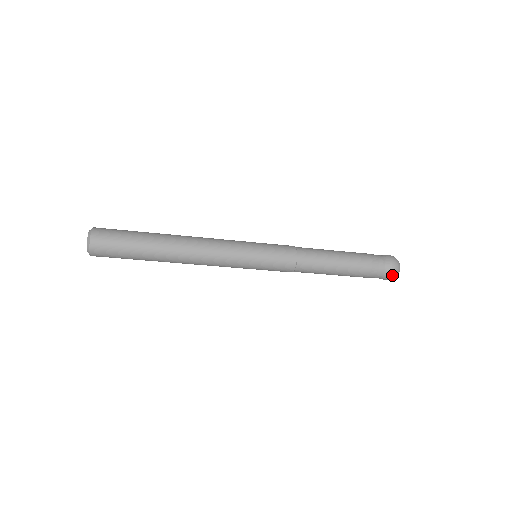
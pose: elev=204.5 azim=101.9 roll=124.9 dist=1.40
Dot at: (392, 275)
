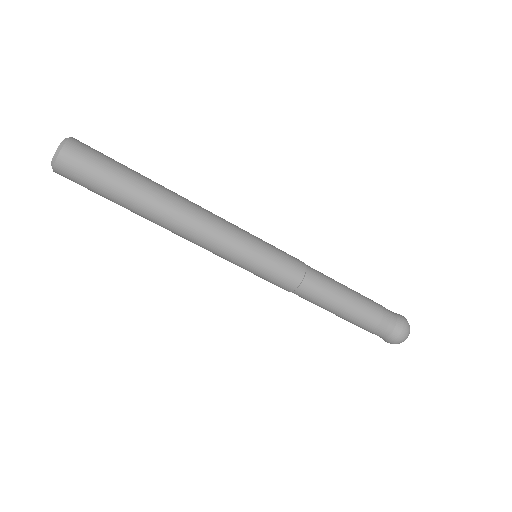
Dot at: (395, 342)
